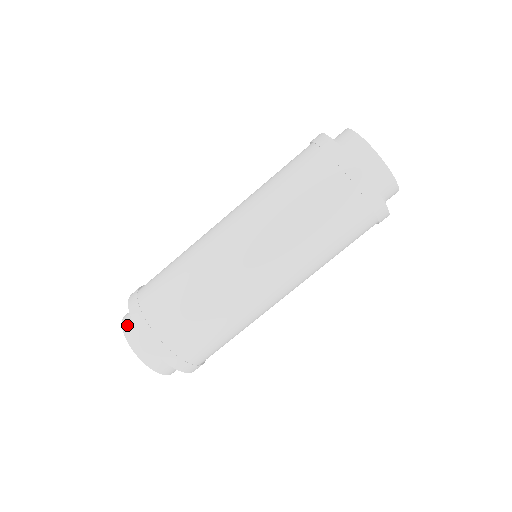
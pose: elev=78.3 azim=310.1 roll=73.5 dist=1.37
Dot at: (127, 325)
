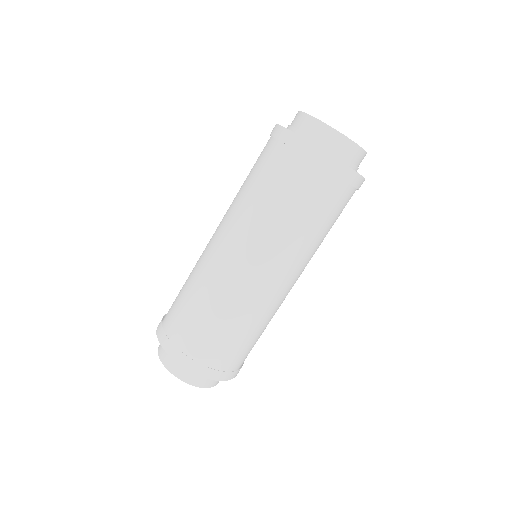
Dot at: (162, 354)
